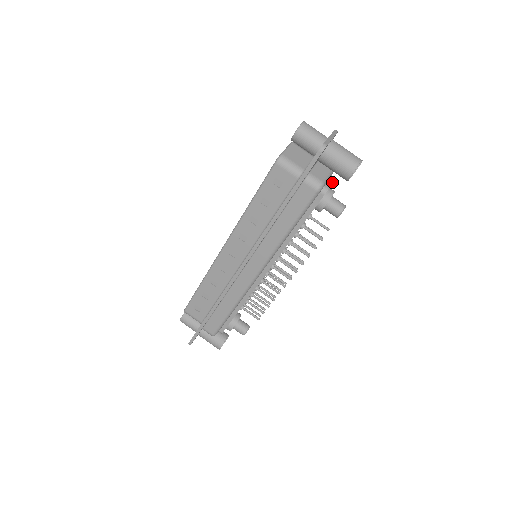
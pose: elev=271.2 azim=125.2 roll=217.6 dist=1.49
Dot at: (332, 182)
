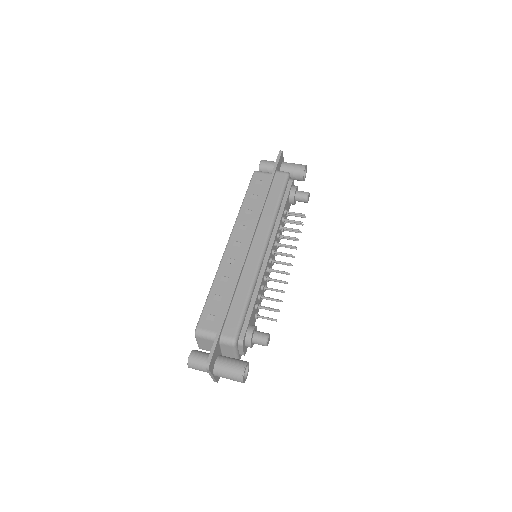
Dot at: occluded
